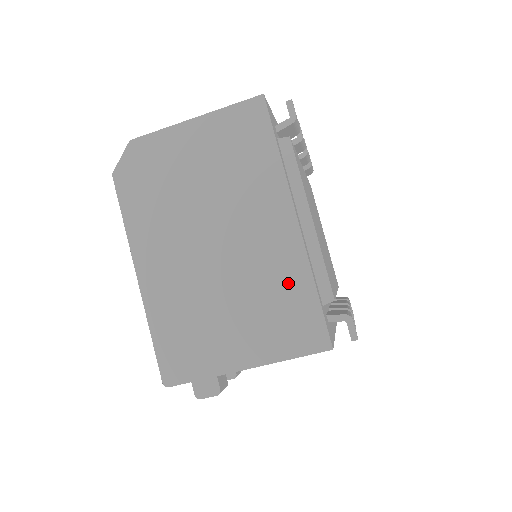
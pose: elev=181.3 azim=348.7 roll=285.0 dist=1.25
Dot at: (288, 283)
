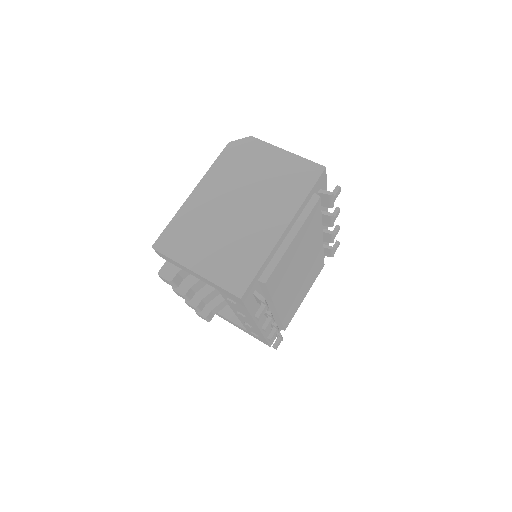
Dot at: (252, 252)
